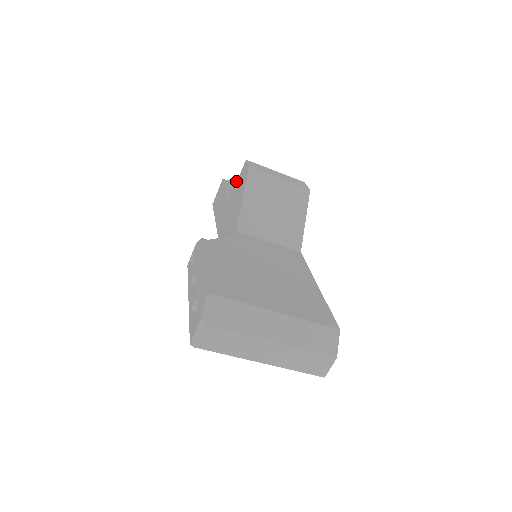
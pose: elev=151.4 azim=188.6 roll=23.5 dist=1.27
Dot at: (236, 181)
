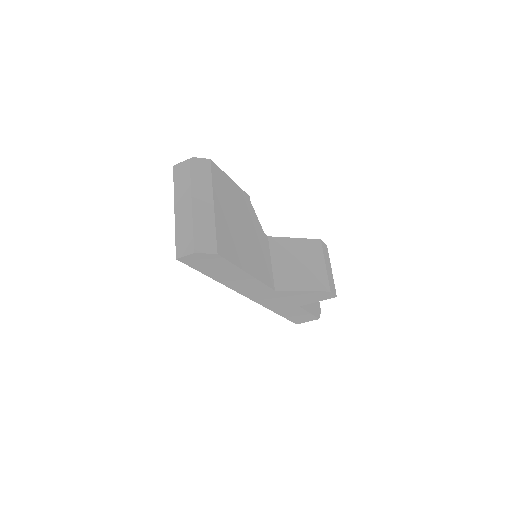
Dot at: occluded
